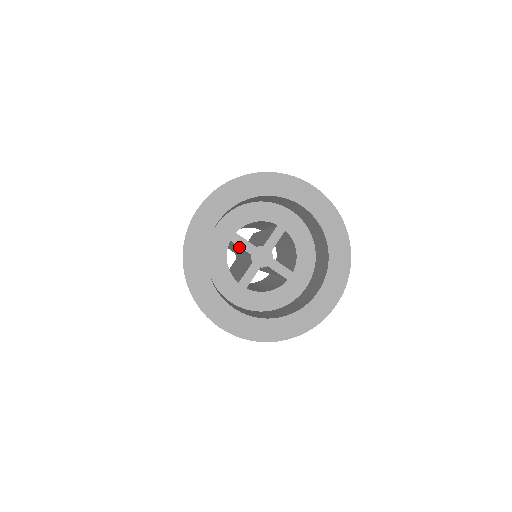
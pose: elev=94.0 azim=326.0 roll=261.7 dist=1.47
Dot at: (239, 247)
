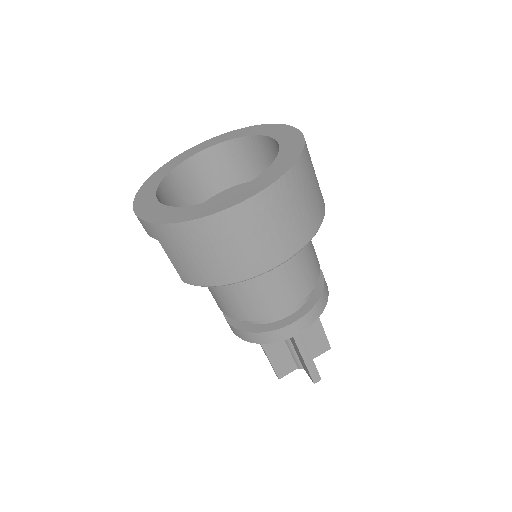
Dot at: occluded
